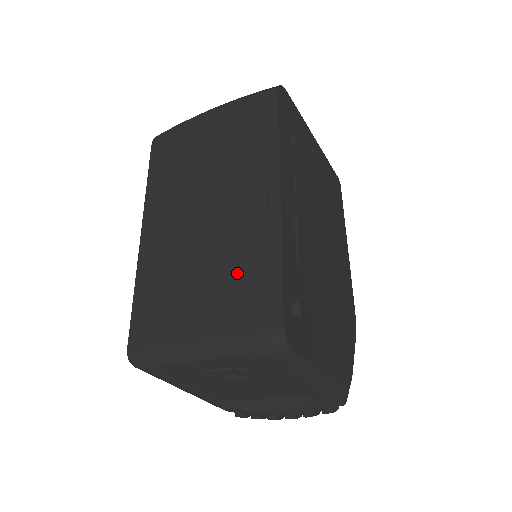
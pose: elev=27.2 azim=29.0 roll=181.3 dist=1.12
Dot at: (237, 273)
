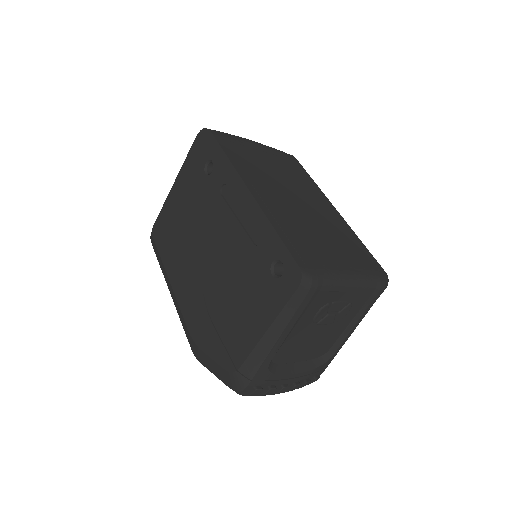
Dot at: (343, 240)
